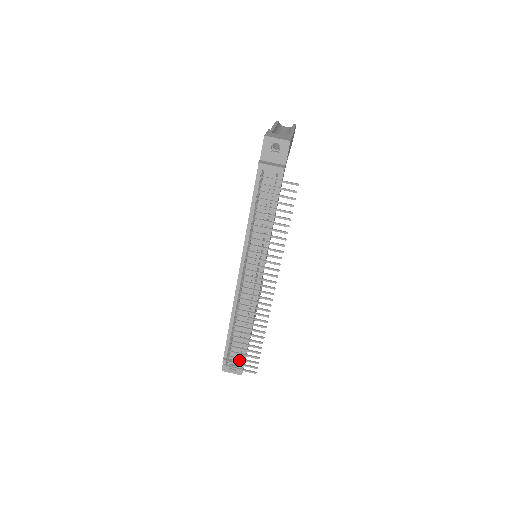
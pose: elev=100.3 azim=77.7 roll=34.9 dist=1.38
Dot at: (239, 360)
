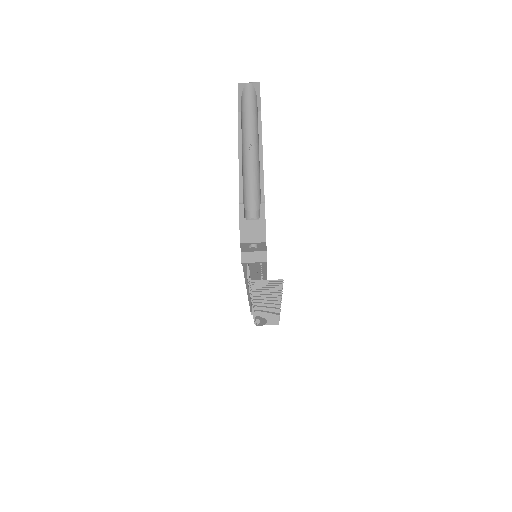
Dot at: occluded
